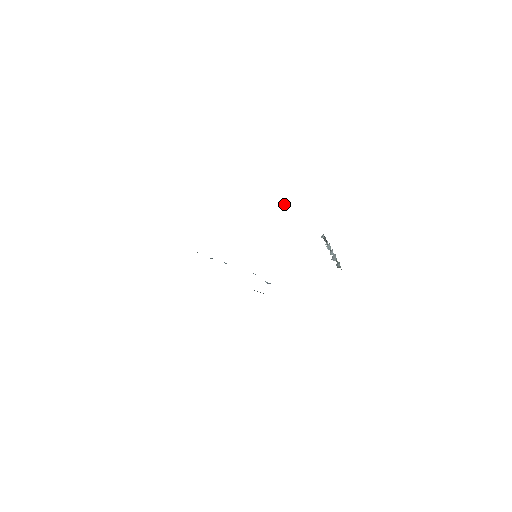
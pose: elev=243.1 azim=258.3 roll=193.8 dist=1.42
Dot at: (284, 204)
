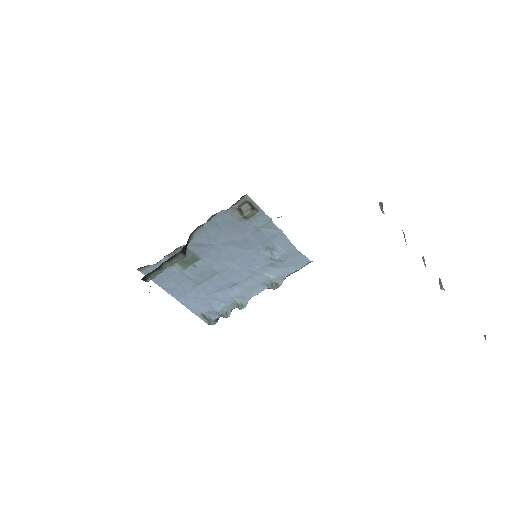
Dot at: occluded
